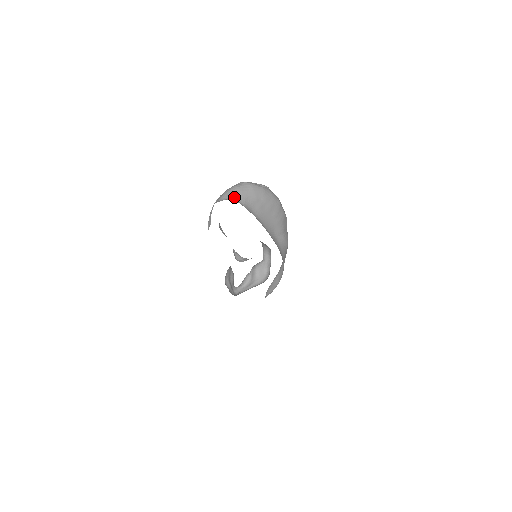
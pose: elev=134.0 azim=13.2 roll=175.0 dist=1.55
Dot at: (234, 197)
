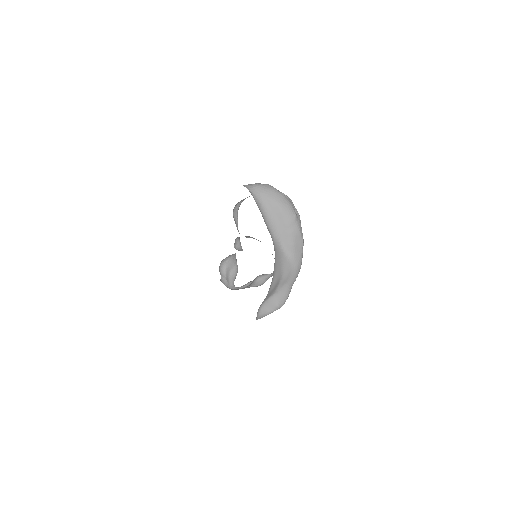
Dot at: (250, 187)
